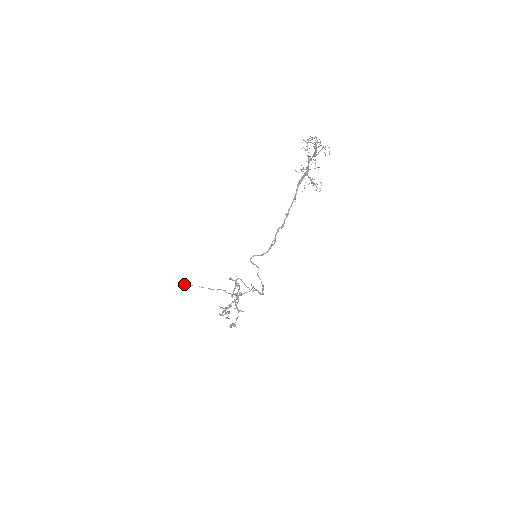
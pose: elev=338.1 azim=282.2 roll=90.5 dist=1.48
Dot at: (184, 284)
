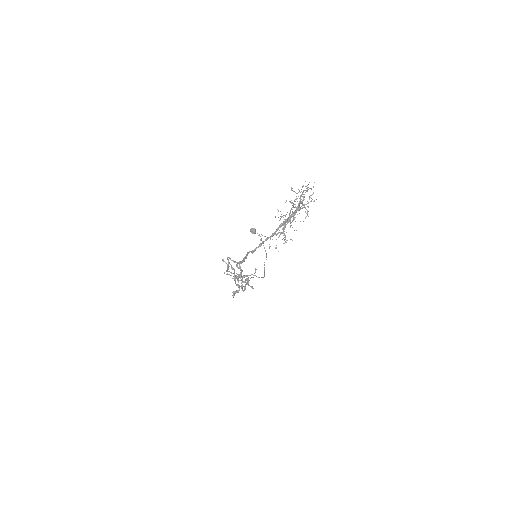
Dot at: (252, 229)
